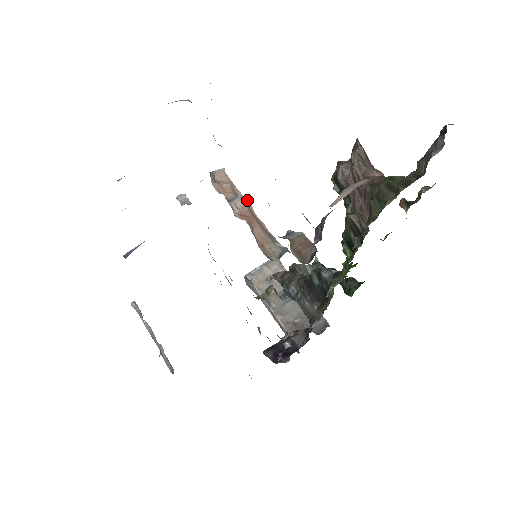
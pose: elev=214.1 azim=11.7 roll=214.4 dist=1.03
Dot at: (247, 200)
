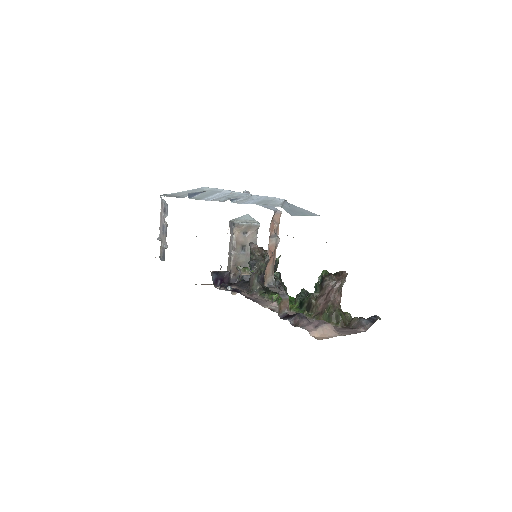
Dot at: (278, 242)
